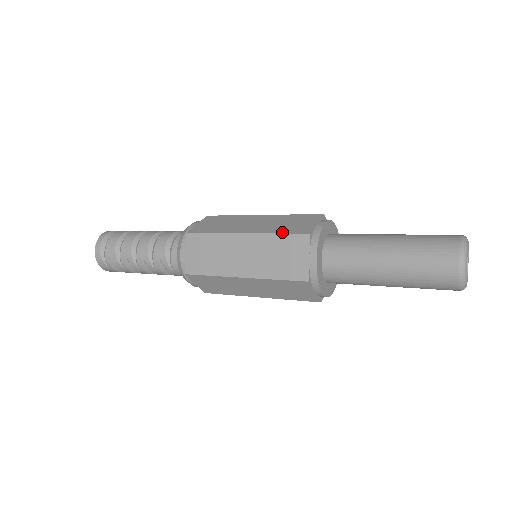
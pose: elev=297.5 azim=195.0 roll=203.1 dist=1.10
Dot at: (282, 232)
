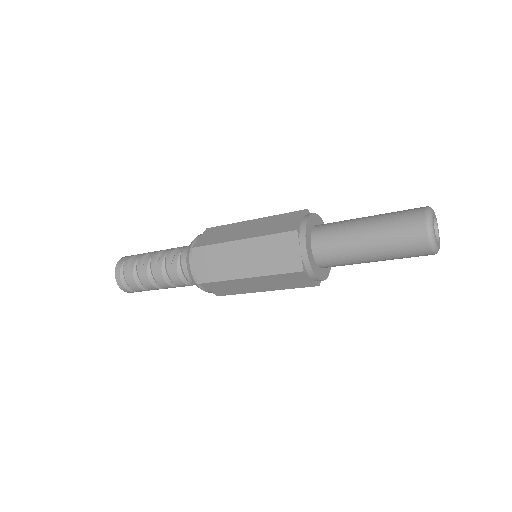
Dot at: (279, 272)
